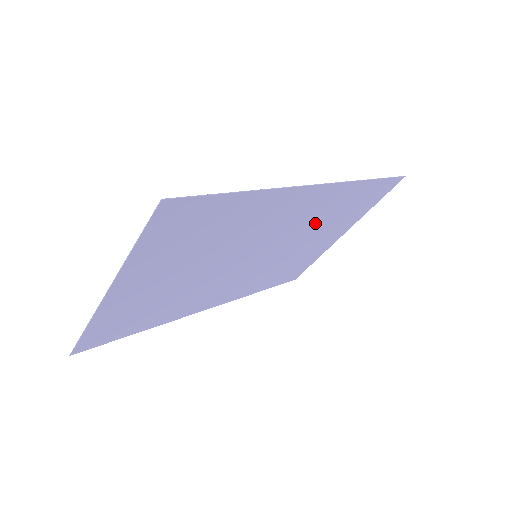
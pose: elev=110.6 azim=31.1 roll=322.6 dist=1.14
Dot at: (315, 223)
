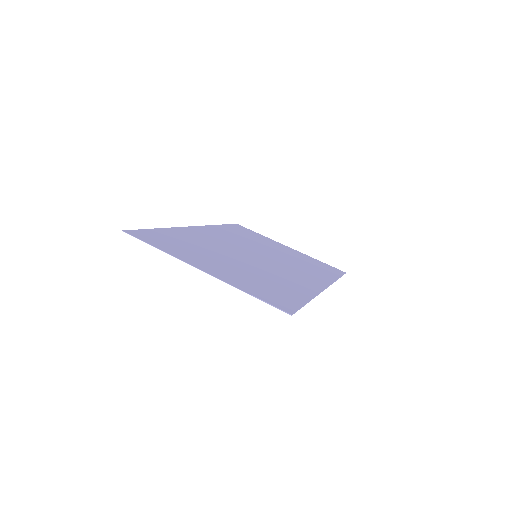
Dot at: (294, 264)
